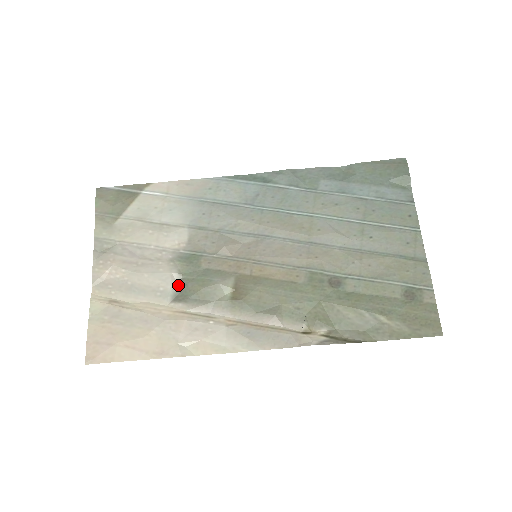
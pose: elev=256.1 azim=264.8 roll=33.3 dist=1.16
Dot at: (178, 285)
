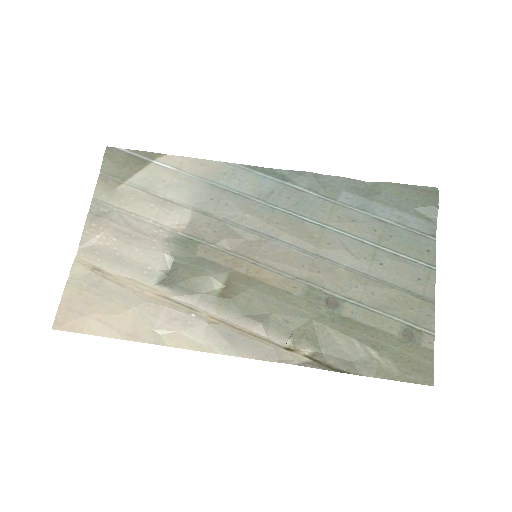
Dot at: (168, 268)
